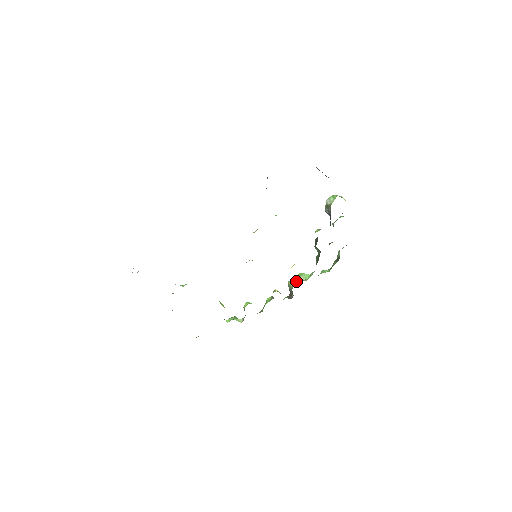
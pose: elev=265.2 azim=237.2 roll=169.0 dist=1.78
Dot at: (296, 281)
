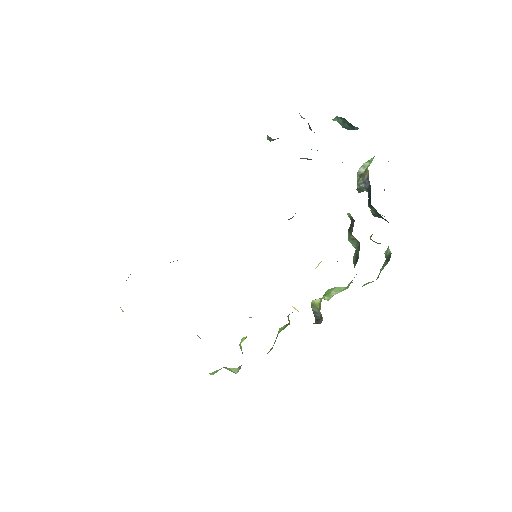
Dot at: (325, 297)
